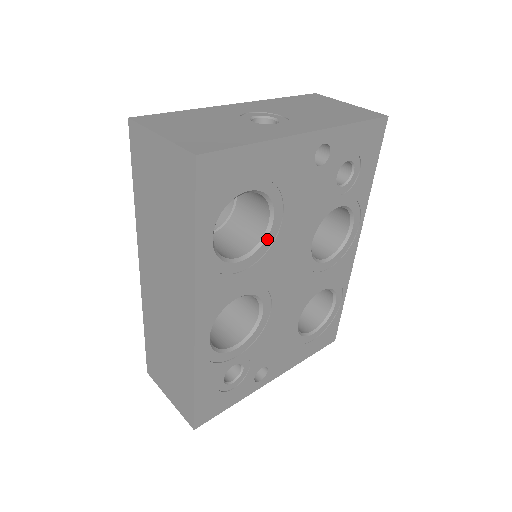
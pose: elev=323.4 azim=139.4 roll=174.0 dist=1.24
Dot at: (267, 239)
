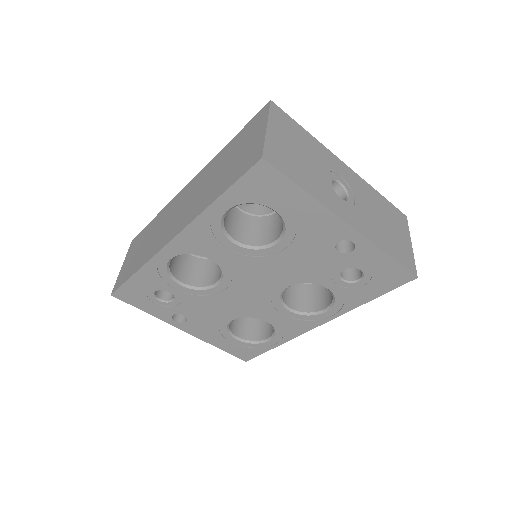
Dot at: (261, 250)
